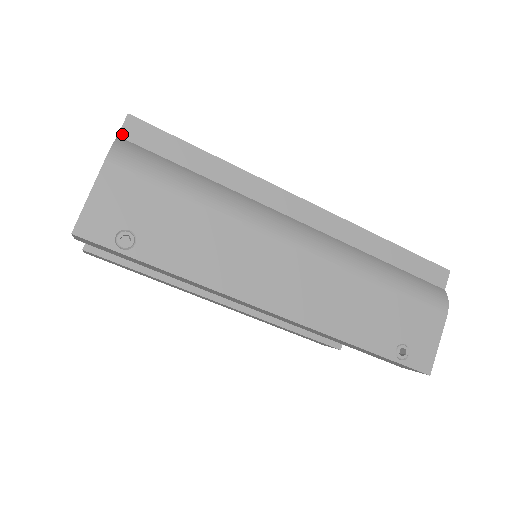
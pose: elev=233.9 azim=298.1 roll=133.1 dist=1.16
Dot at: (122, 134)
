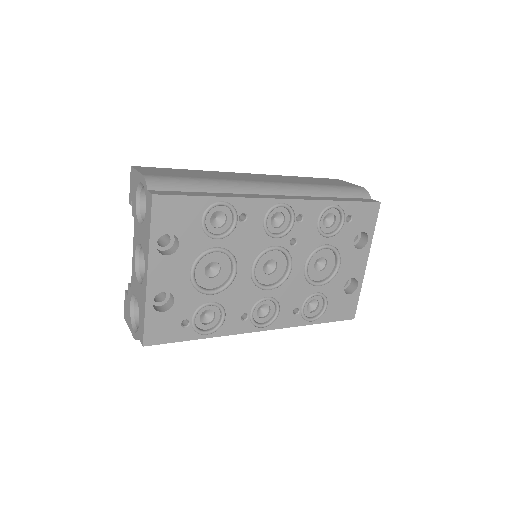
Dot at: occluded
